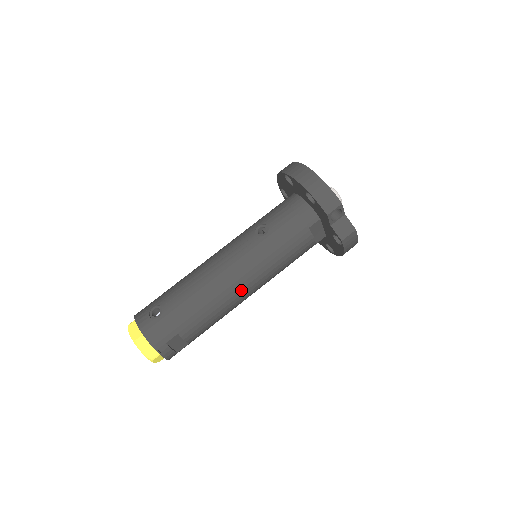
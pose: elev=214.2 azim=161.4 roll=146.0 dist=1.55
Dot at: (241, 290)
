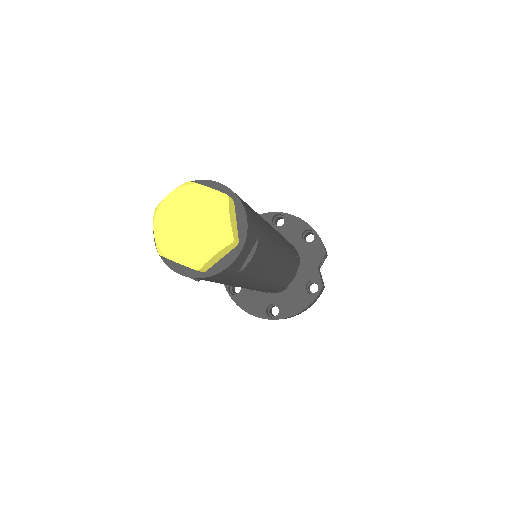
Dot at: (279, 260)
